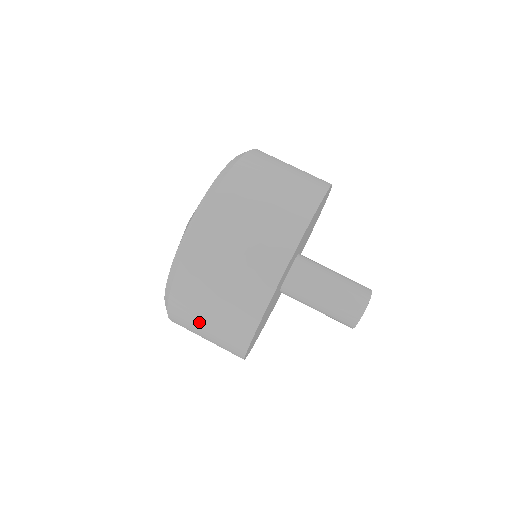
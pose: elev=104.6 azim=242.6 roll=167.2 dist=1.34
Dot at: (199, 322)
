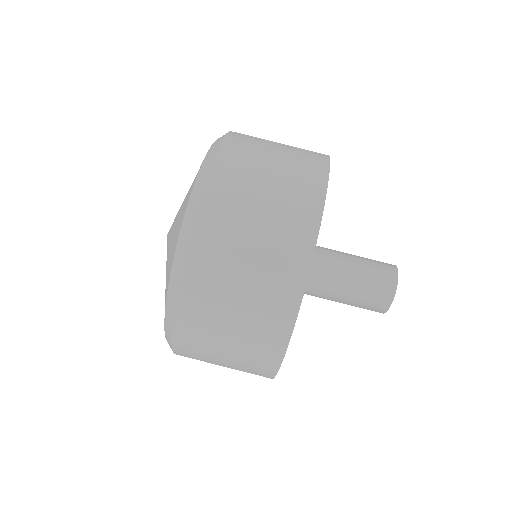
Dot at: occluded
